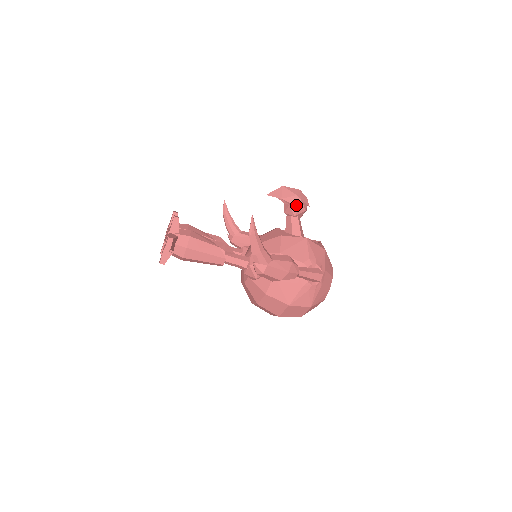
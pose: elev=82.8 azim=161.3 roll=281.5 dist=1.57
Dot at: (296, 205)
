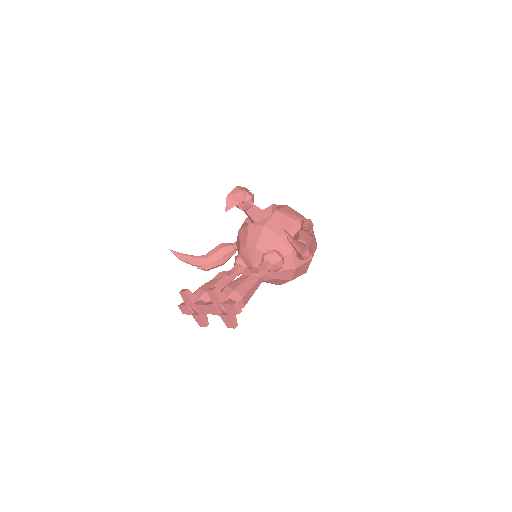
Dot at: (248, 198)
